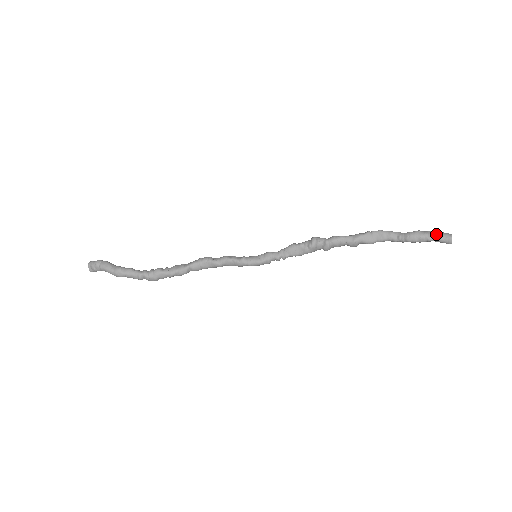
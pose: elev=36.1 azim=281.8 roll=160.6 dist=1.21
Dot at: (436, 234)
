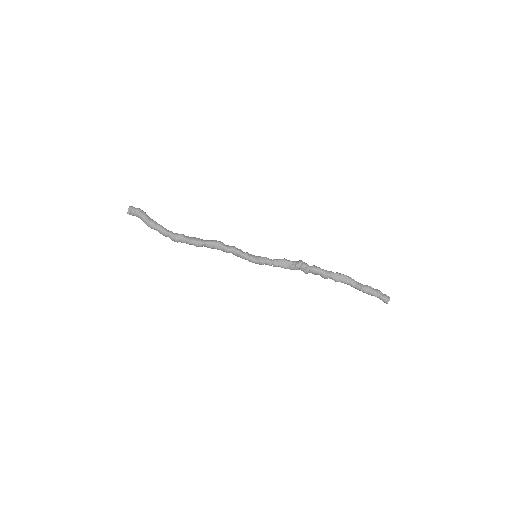
Dot at: (381, 293)
